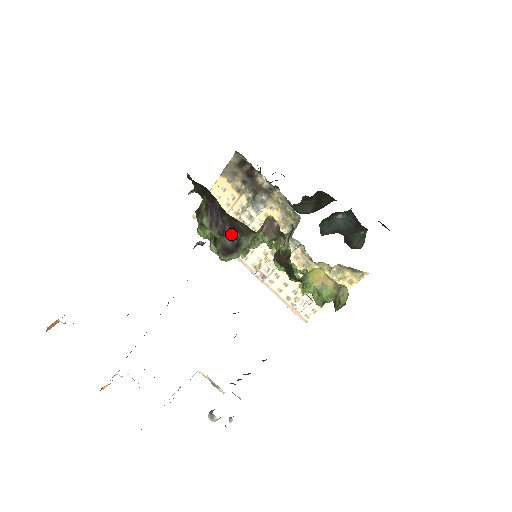
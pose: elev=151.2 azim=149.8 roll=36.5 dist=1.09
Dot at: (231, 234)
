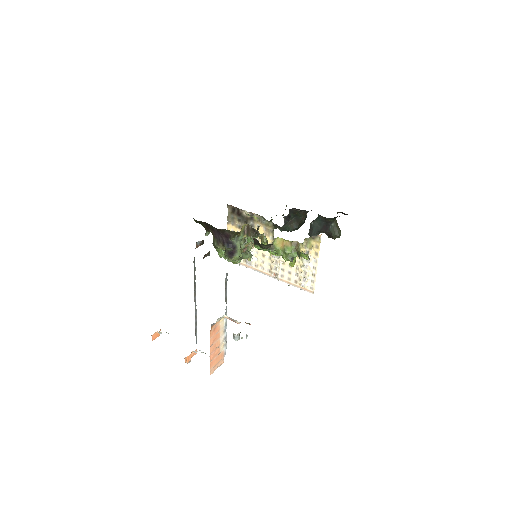
Dot at: (227, 242)
